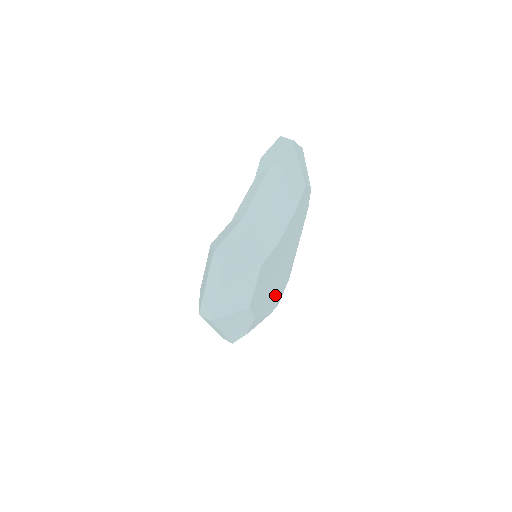
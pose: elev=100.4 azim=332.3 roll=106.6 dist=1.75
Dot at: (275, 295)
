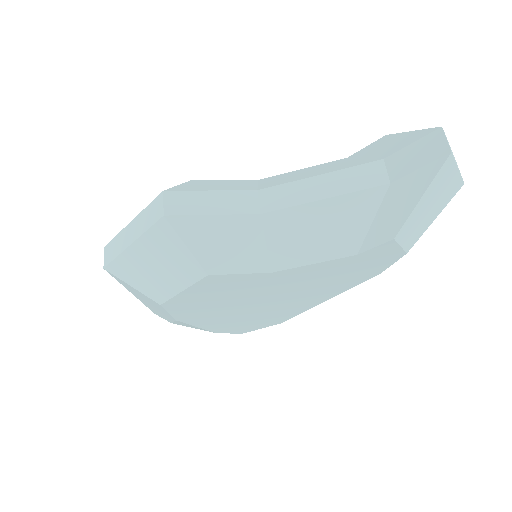
Dot at: (239, 322)
